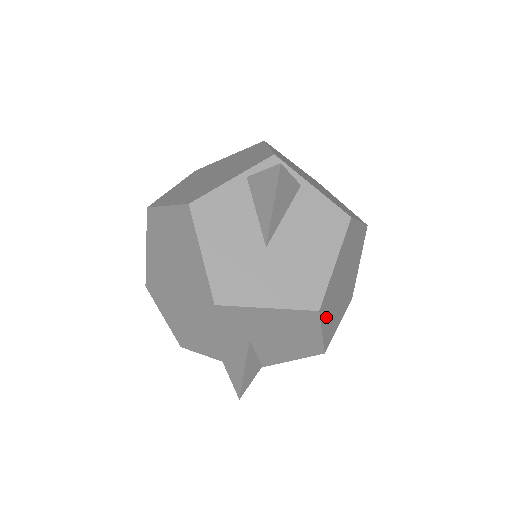
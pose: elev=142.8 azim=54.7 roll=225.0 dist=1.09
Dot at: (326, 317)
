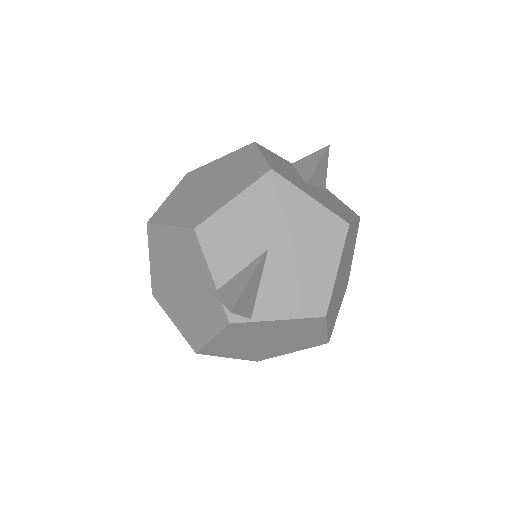
Dot at: (341, 261)
